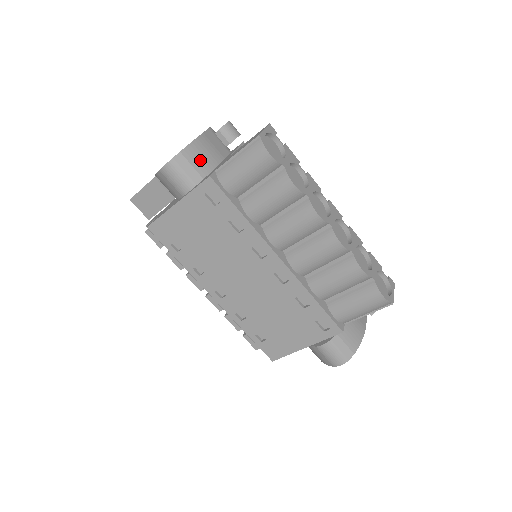
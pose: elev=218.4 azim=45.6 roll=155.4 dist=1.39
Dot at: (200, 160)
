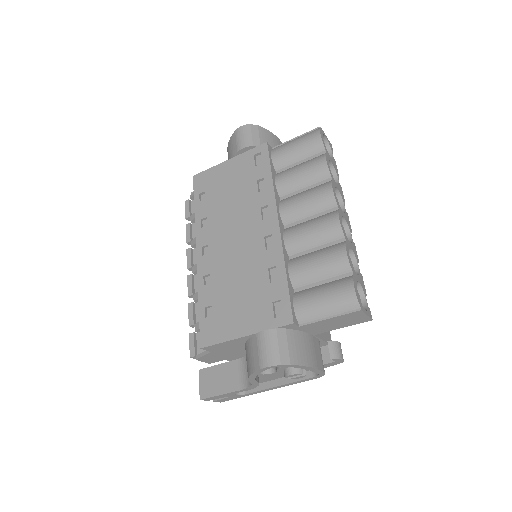
Dot at: (267, 140)
